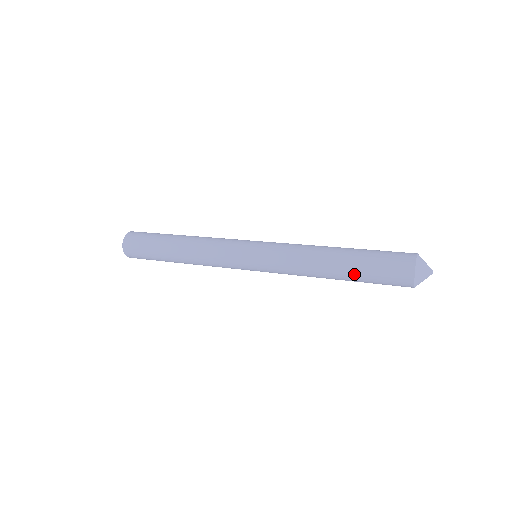
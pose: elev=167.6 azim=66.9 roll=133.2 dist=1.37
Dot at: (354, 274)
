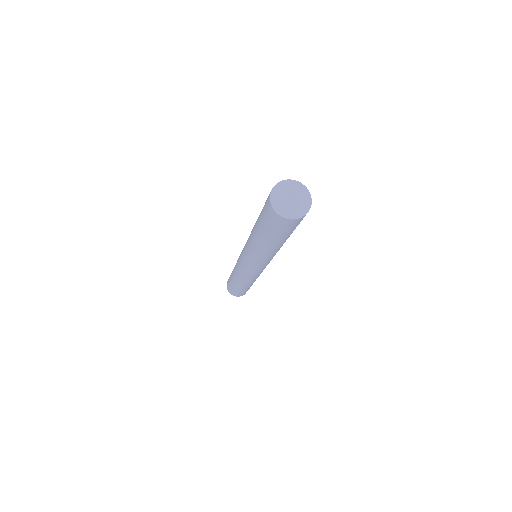
Dot at: (264, 236)
